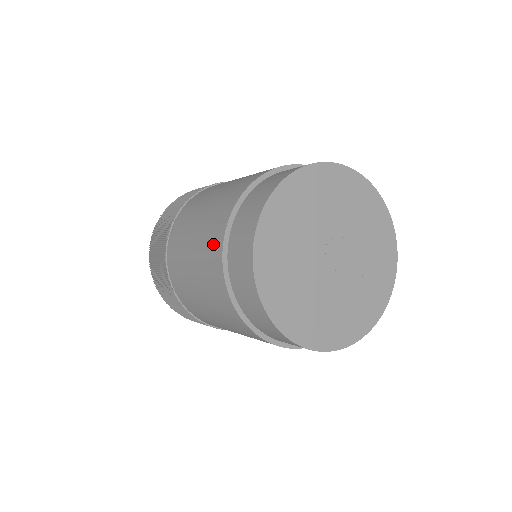
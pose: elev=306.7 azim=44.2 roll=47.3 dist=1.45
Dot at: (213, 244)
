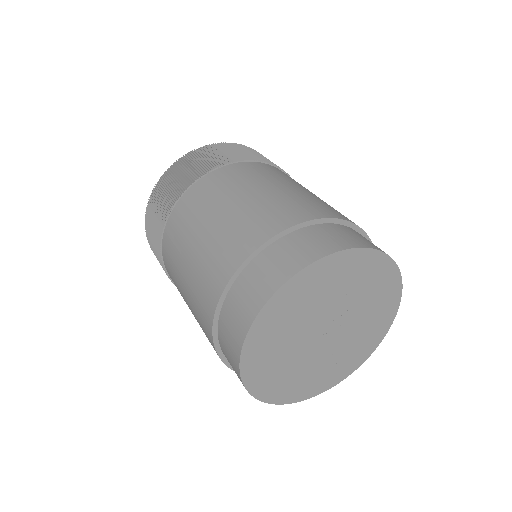
Dot at: (228, 256)
